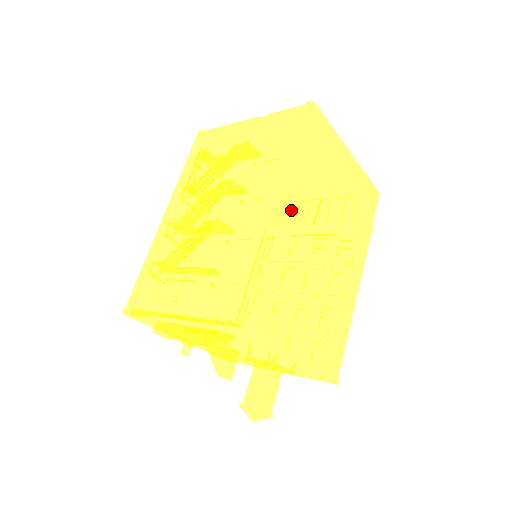
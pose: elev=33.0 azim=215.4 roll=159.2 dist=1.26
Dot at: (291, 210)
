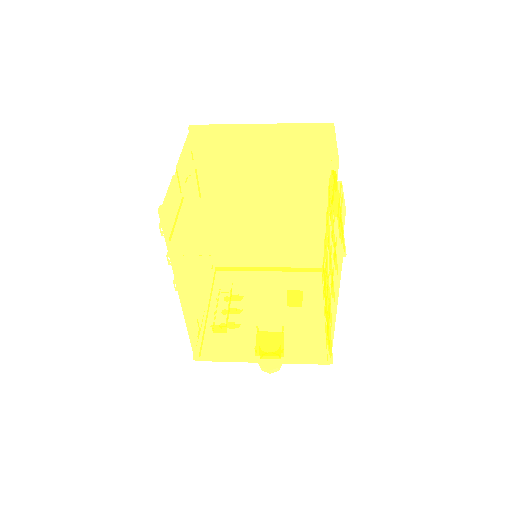
Dot at: (194, 296)
